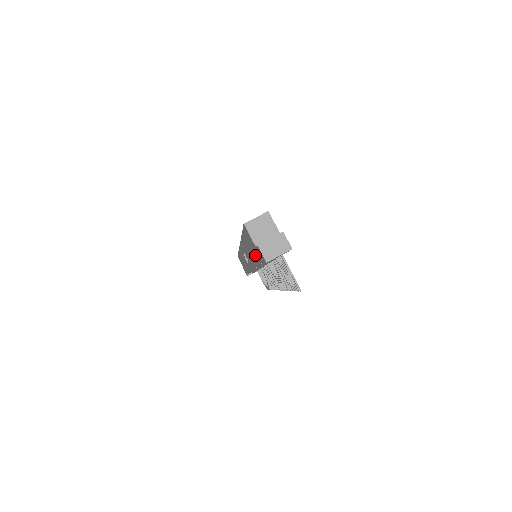
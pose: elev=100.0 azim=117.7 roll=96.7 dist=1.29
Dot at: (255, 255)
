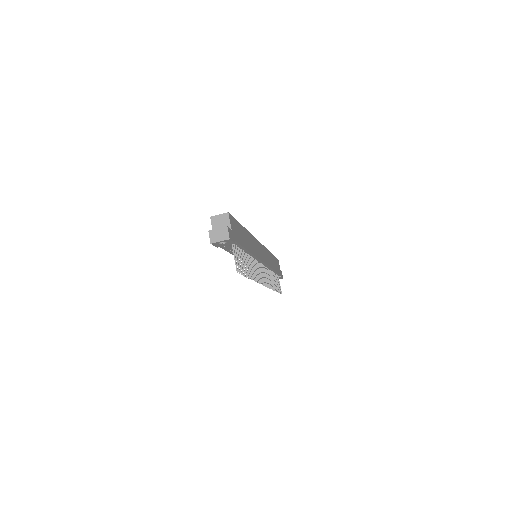
Dot at: occluded
